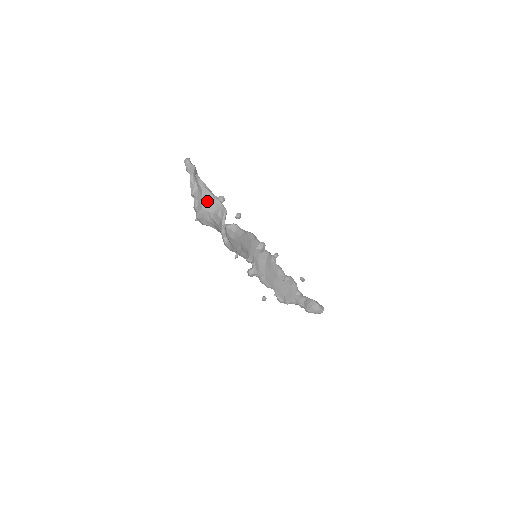
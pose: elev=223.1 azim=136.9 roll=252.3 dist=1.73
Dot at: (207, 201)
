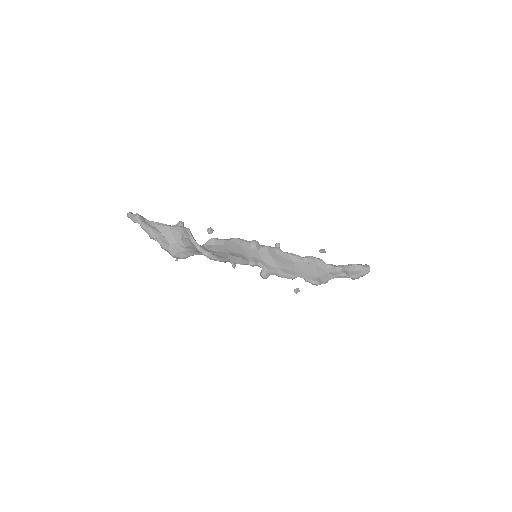
Dot at: (169, 235)
